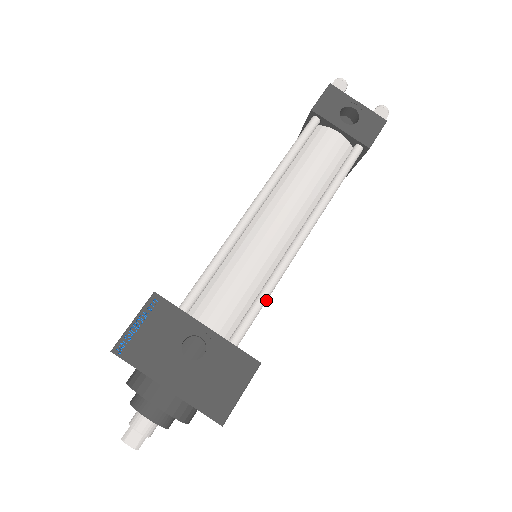
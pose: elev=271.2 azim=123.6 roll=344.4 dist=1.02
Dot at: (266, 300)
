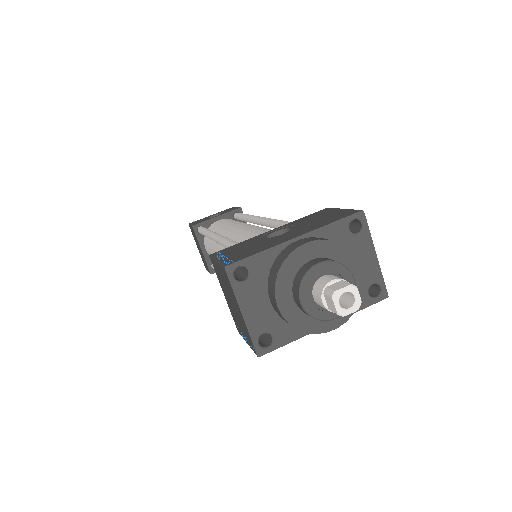
Dot at: occluded
